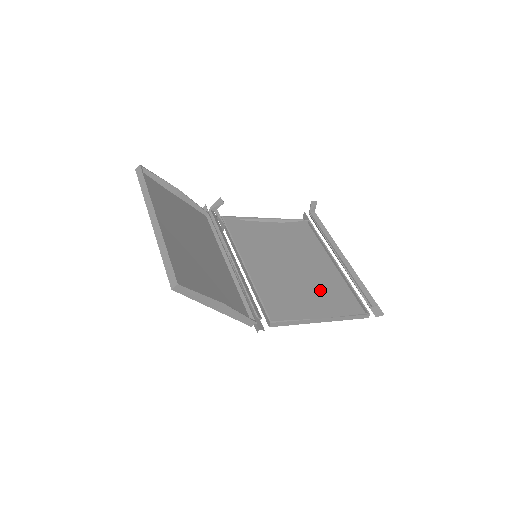
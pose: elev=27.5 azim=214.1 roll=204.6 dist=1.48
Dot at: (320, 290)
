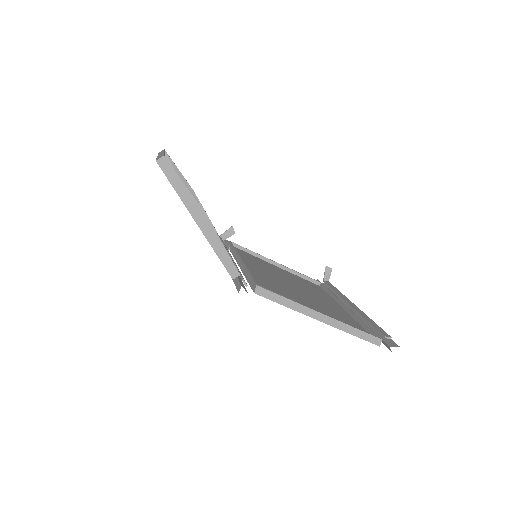
Dot at: (323, 308)
